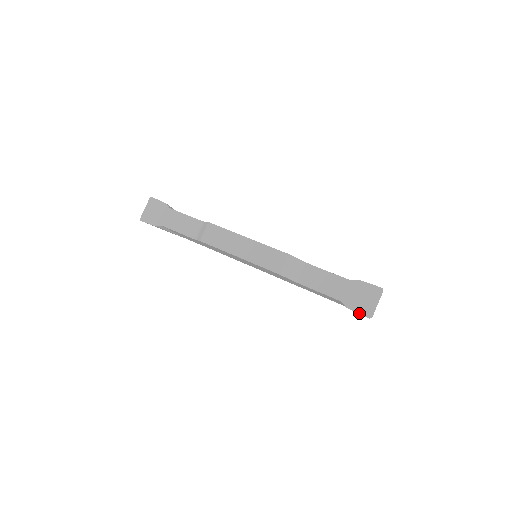
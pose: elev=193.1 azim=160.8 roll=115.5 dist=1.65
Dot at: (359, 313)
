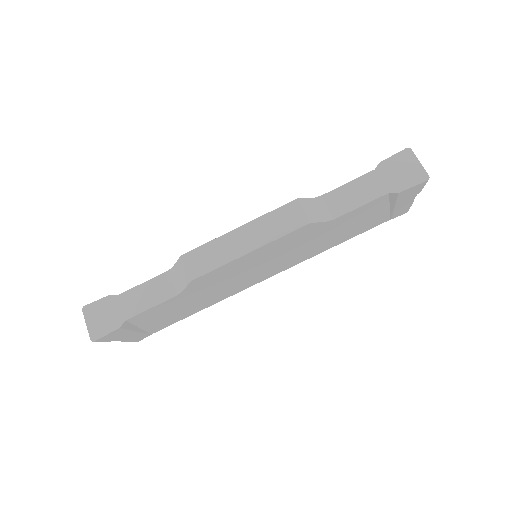
Dot at: (415, 185)
